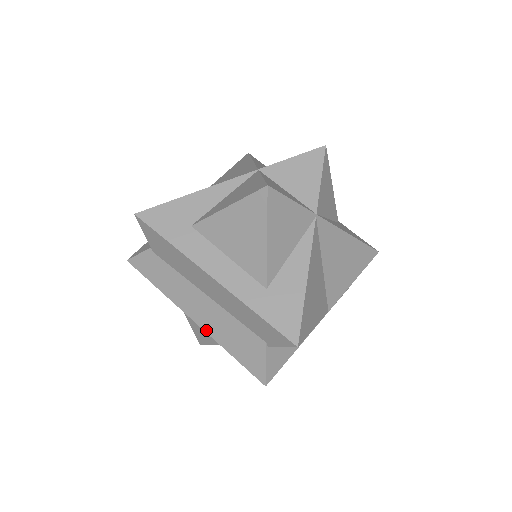
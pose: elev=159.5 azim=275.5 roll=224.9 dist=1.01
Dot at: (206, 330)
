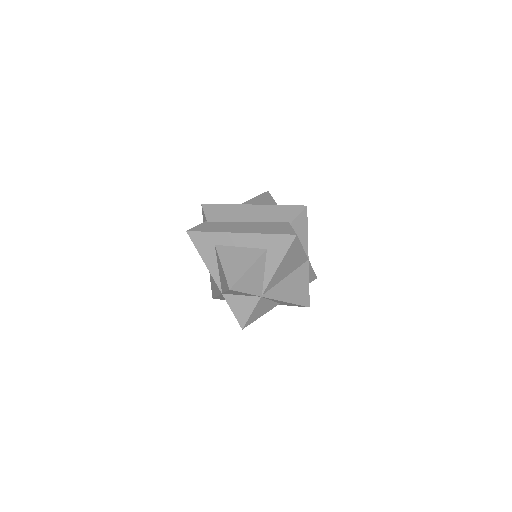
Dot at: (249, 232)
